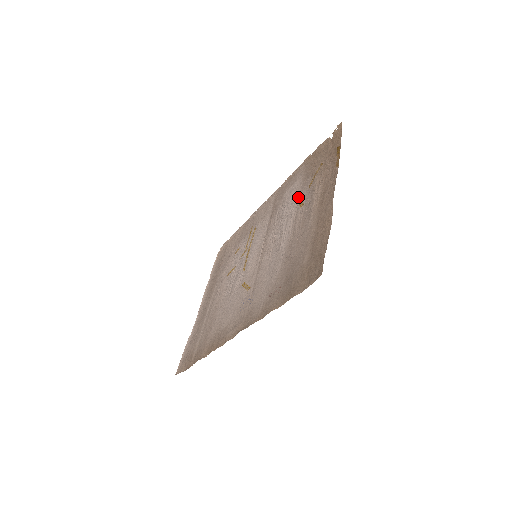
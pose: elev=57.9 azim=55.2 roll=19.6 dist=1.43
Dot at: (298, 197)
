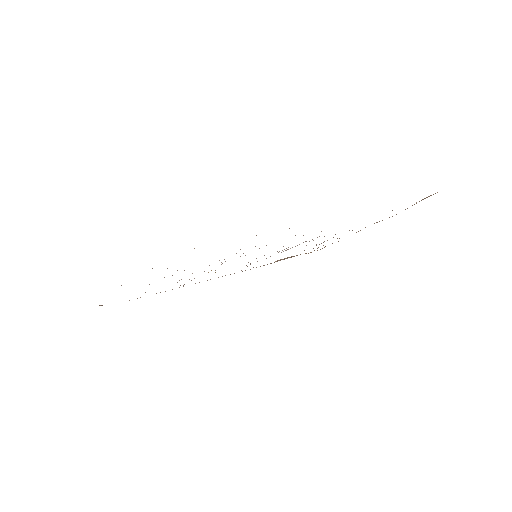
Dot at: occluded
